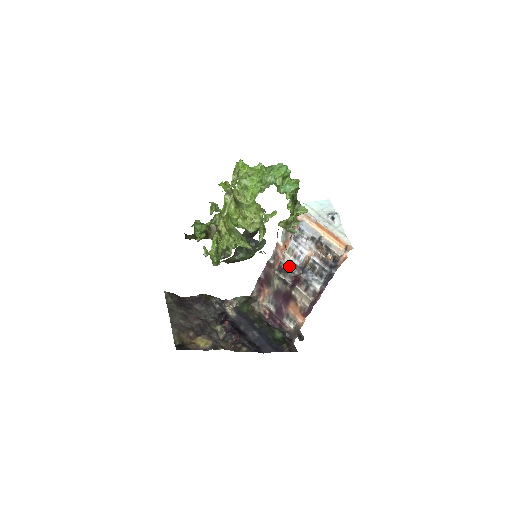
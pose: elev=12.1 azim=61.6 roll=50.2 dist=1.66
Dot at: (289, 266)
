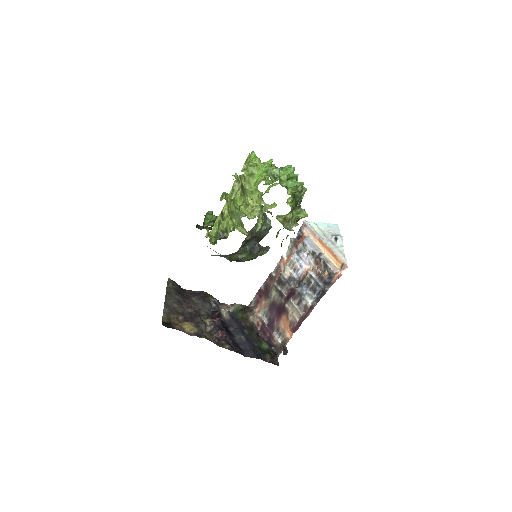
Dot at: (288, 279)
